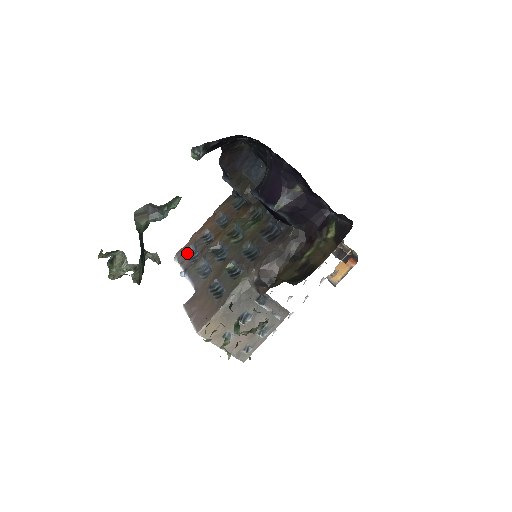
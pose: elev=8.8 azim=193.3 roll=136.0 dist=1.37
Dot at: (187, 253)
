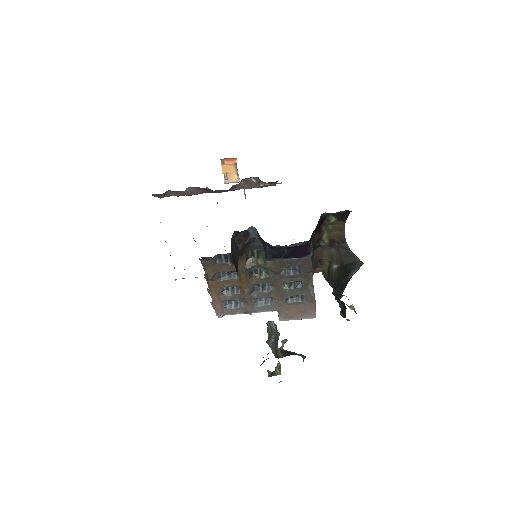
Dot at: (226, 308)
